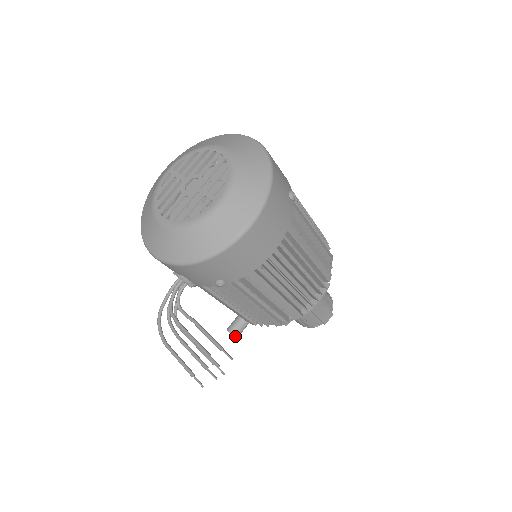
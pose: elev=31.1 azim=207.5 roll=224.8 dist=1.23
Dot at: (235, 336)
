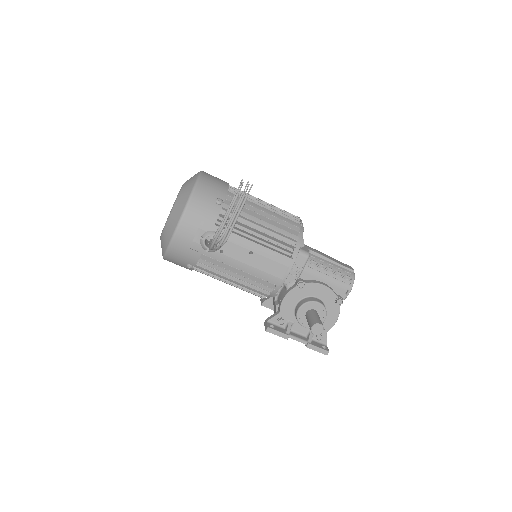
Dot at: (318, 323)
